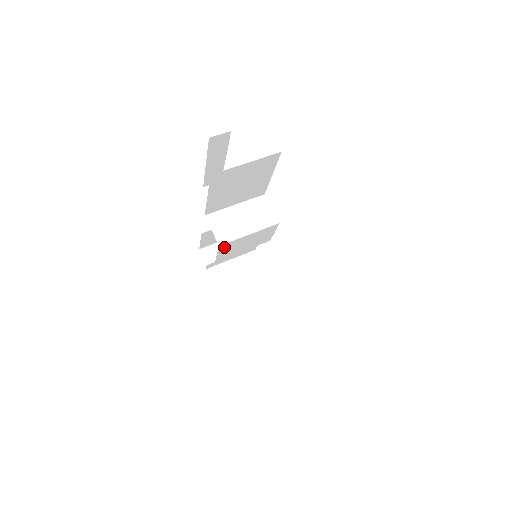
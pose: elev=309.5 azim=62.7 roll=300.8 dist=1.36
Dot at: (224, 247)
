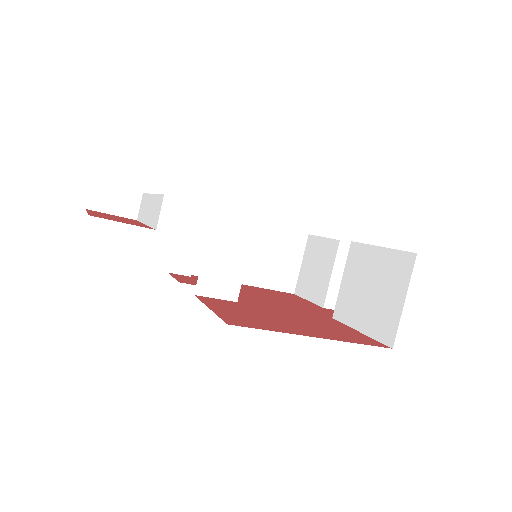
Dot at: occluded
